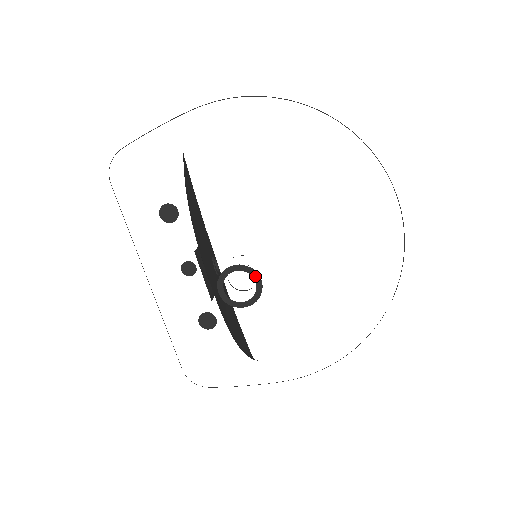
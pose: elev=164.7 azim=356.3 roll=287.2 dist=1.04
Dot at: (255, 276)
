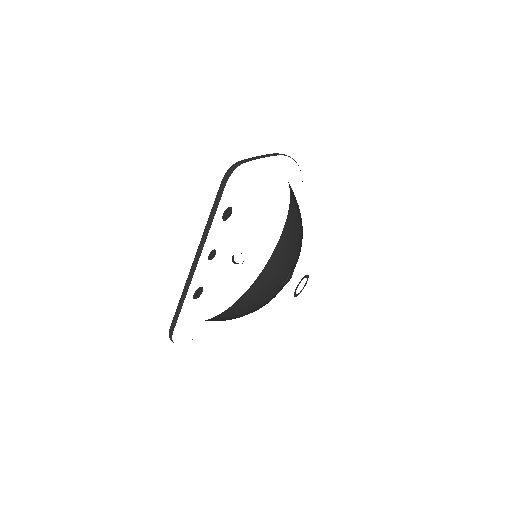
Dot at: occluded
